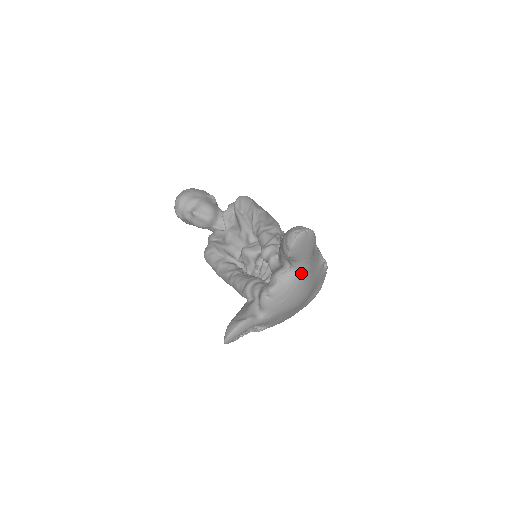
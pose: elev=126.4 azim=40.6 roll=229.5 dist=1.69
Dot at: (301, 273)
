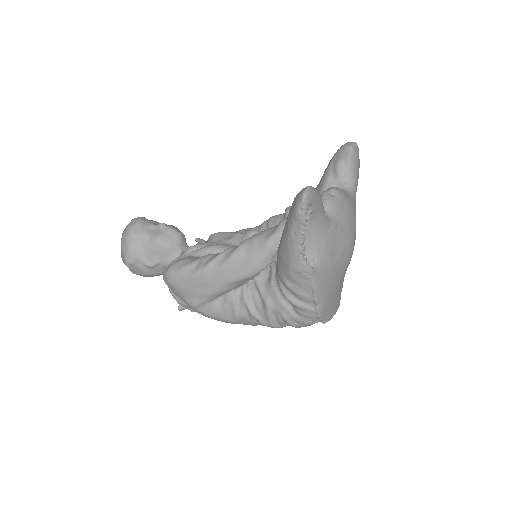
Dot at: (353, 199)
